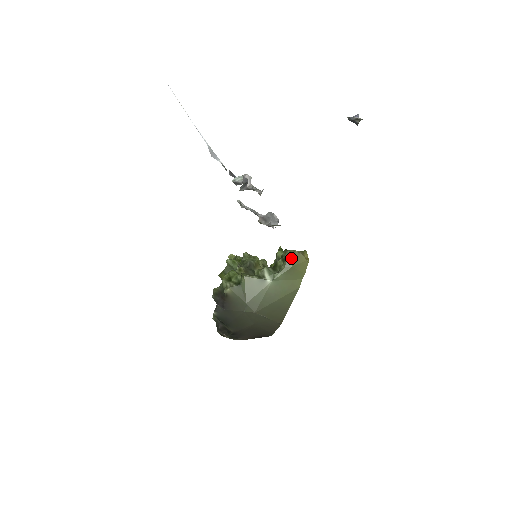
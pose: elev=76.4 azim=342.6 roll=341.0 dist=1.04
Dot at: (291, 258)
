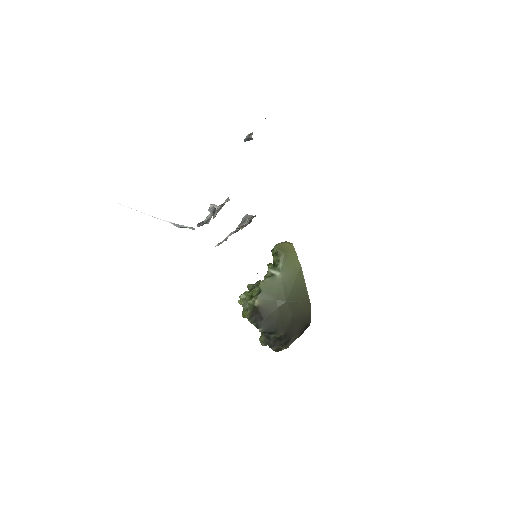
Dot at: (279, 249)
